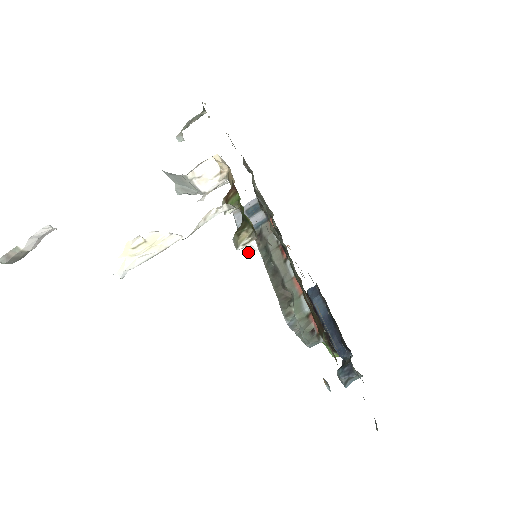
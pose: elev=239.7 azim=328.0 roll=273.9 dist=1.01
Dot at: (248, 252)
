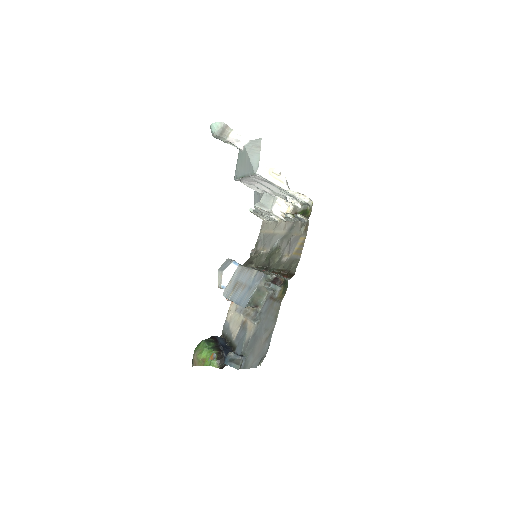
Dot at: (224, 273)
